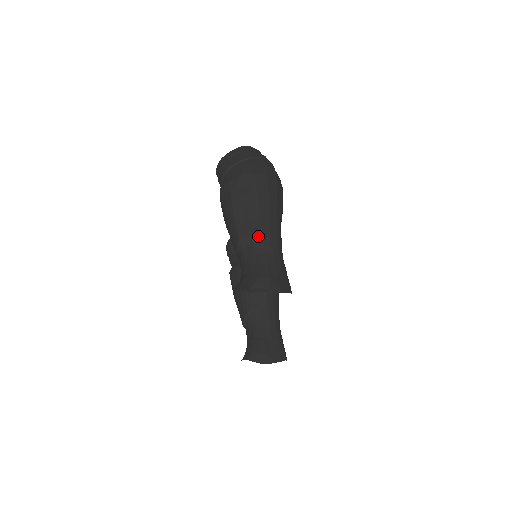
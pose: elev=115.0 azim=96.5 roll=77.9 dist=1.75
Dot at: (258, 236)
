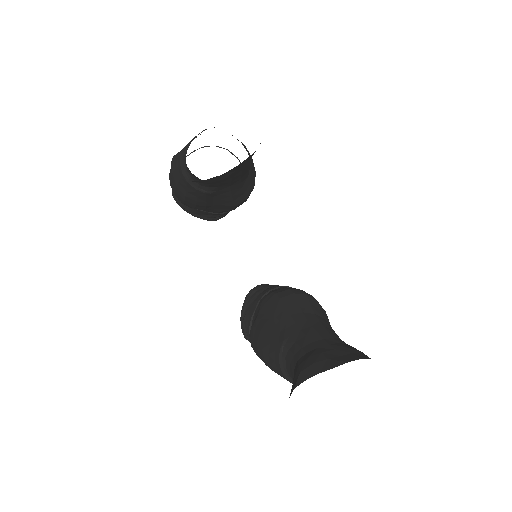
Dot at: occluded
